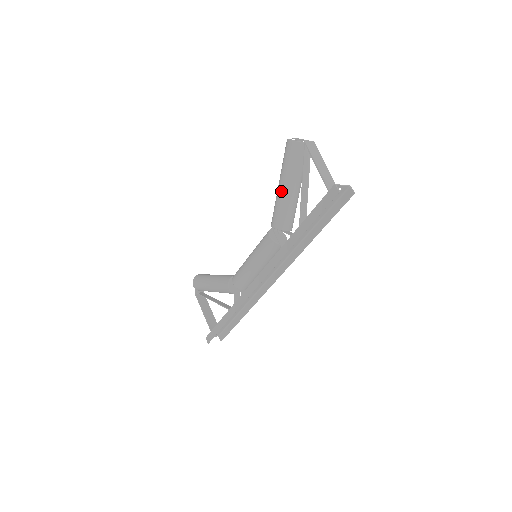
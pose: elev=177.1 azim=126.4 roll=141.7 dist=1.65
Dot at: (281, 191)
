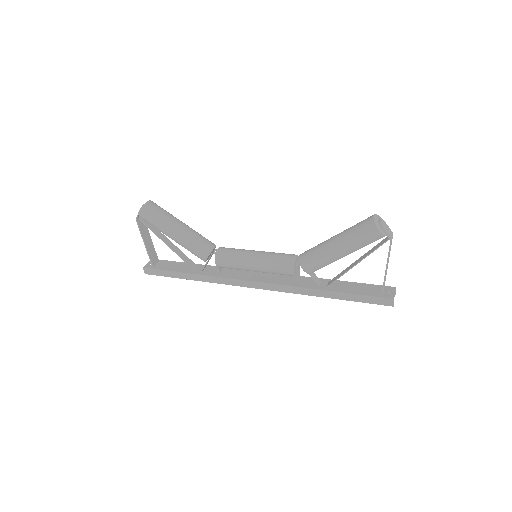
Dot at: (335, 255)
